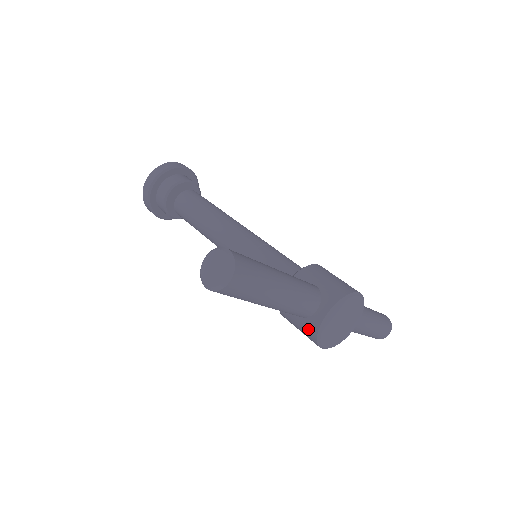
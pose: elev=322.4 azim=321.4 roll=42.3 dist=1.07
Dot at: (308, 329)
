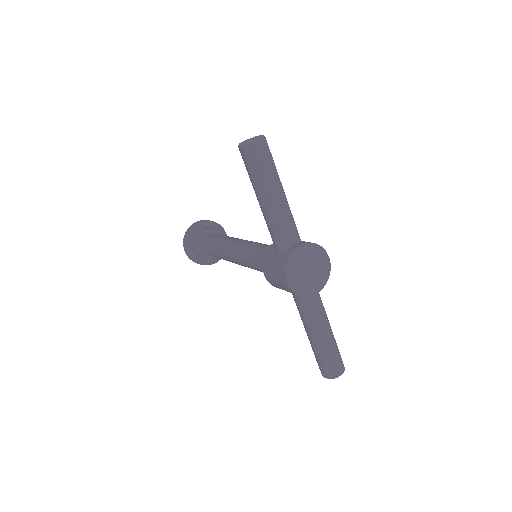
Dot at: (283, 258)
